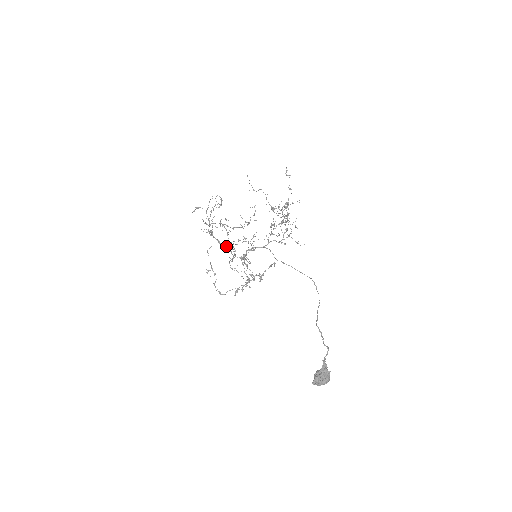
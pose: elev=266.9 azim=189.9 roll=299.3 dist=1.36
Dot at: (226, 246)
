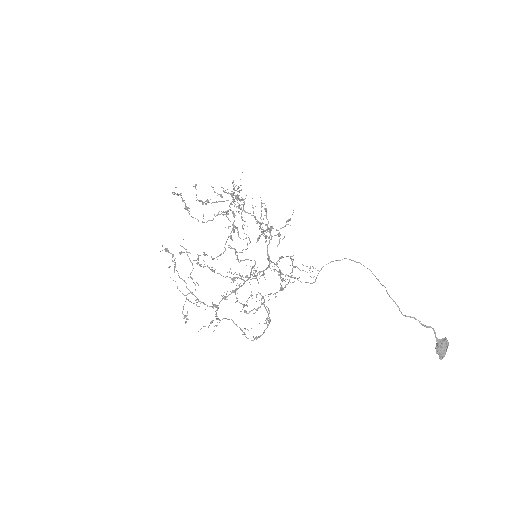
Dot at: (233, 291)
